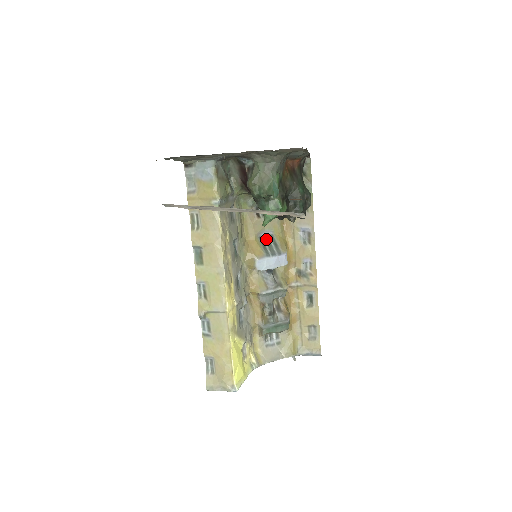
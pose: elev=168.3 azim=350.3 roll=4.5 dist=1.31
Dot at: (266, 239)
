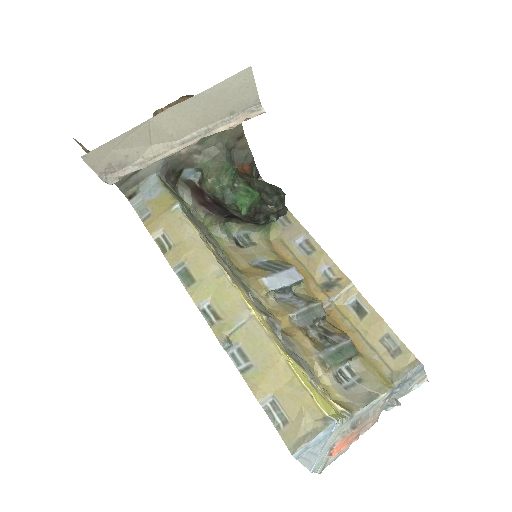
Dot at: (264, 265)
